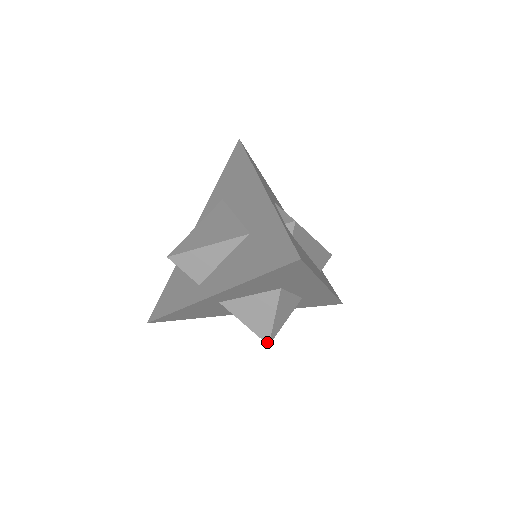
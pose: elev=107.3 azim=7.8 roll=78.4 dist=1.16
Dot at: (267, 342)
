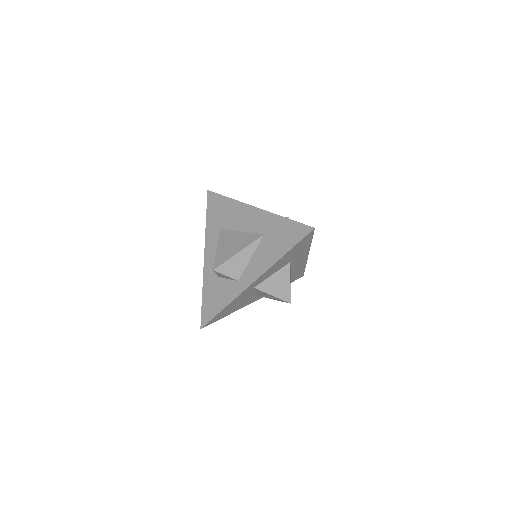
Dot at: (289, 302)
